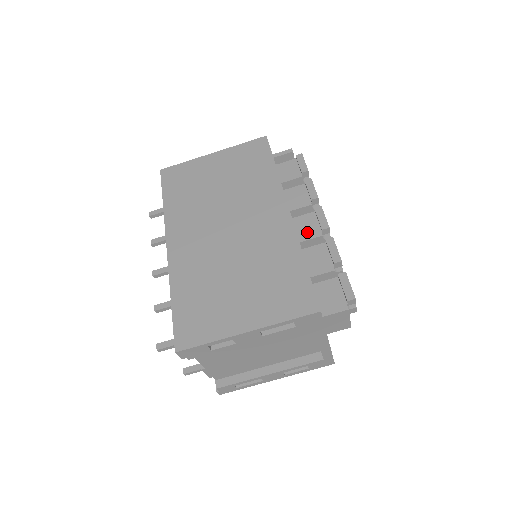
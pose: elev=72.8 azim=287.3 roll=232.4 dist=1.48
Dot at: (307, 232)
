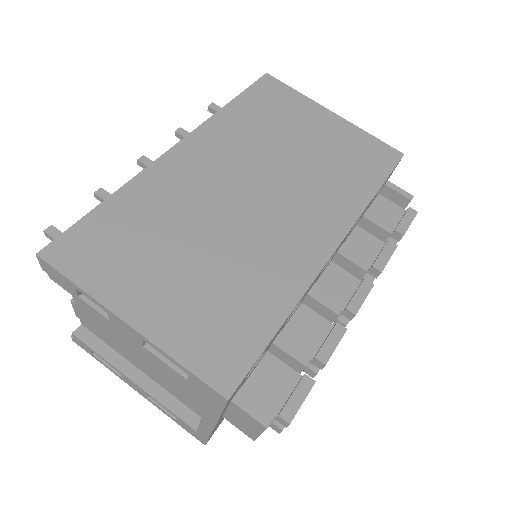
Dot at: (328, 293)
